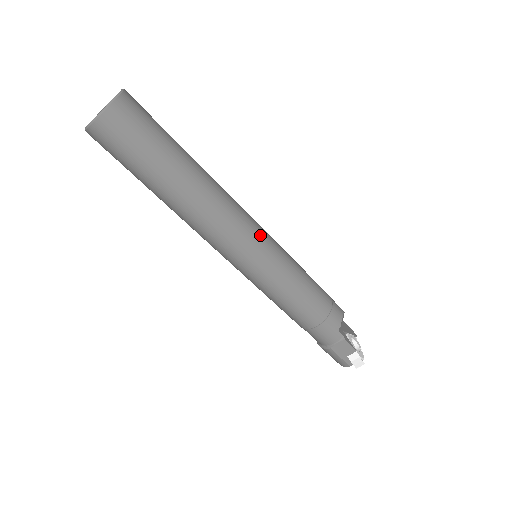
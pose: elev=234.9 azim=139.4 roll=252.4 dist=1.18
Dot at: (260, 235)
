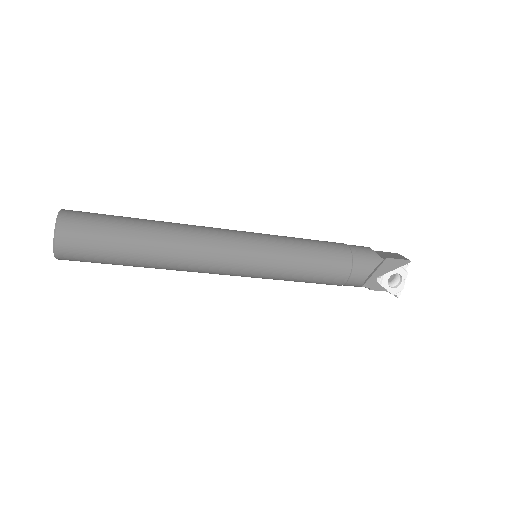
Dot at: (240, 269)
